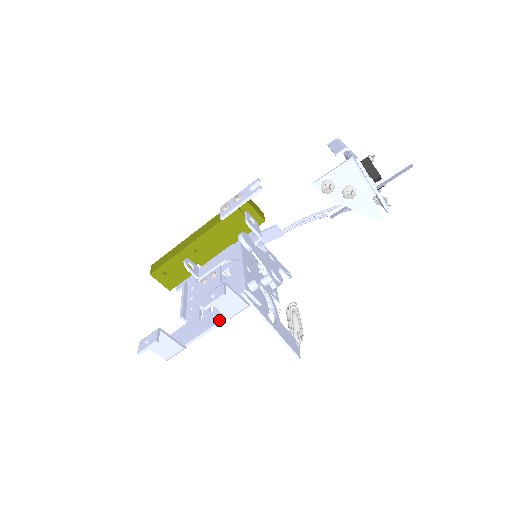
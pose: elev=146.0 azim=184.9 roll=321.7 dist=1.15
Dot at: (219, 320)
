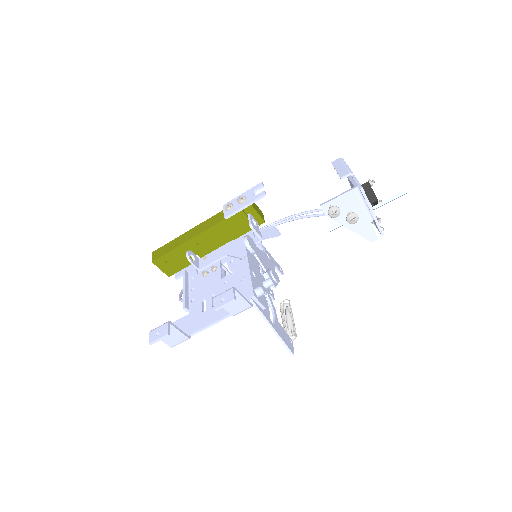
Dot at: (223, 316)
